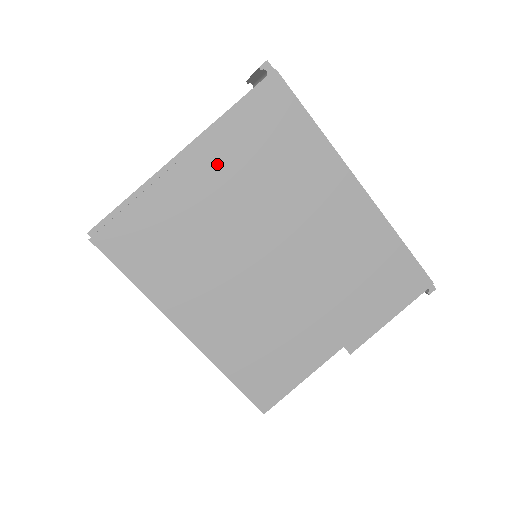
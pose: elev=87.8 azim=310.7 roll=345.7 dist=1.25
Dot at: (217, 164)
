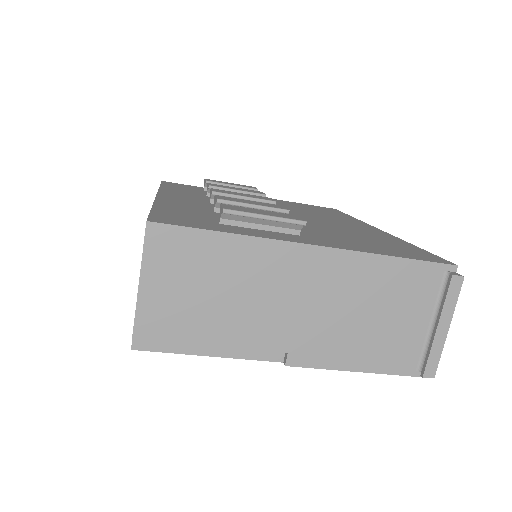
Dot at: occluded
